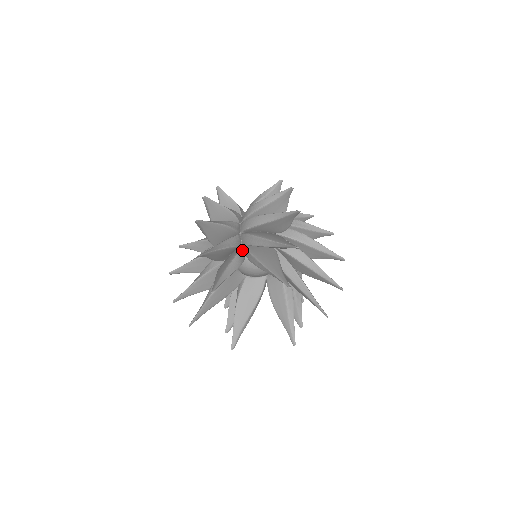
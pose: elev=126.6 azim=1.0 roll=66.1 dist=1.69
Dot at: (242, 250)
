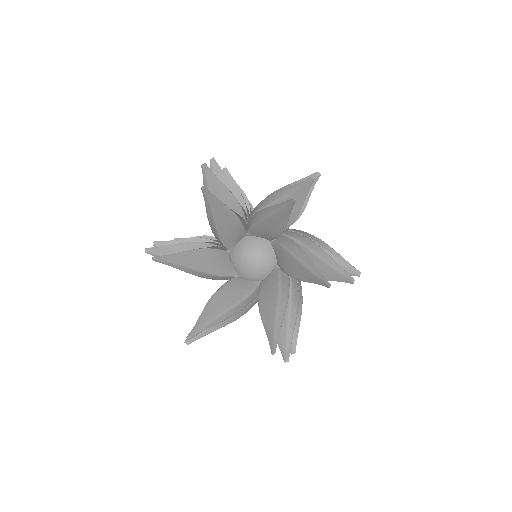
Dot at: (220, 247)
